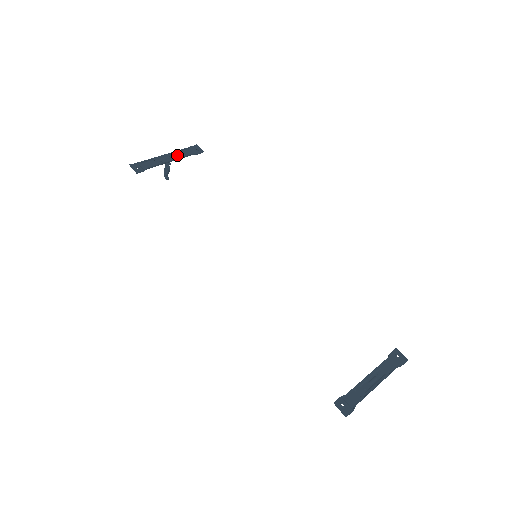
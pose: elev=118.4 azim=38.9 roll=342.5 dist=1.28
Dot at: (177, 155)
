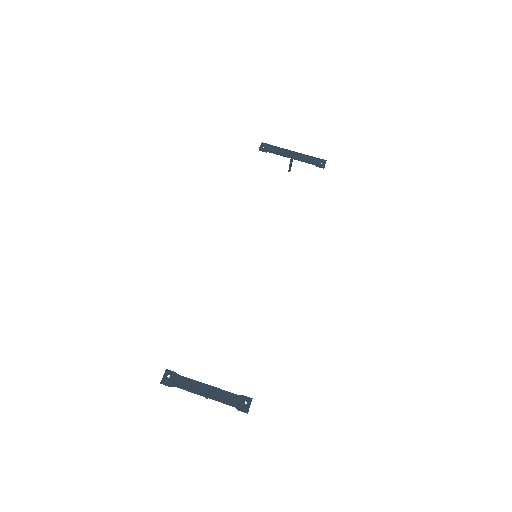
Dot at: (301, 157)
